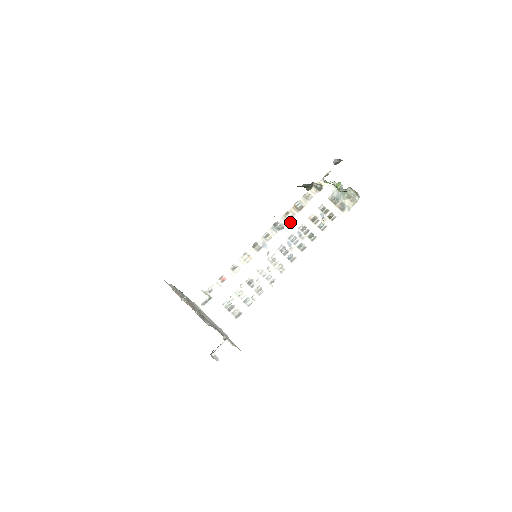
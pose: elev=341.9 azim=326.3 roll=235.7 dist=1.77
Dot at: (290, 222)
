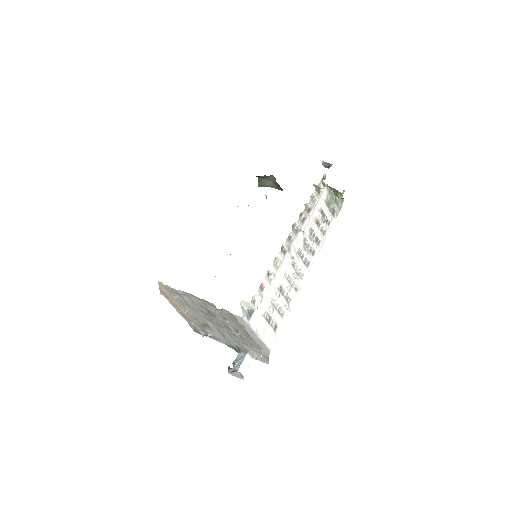
Dot at: (304, 224)
